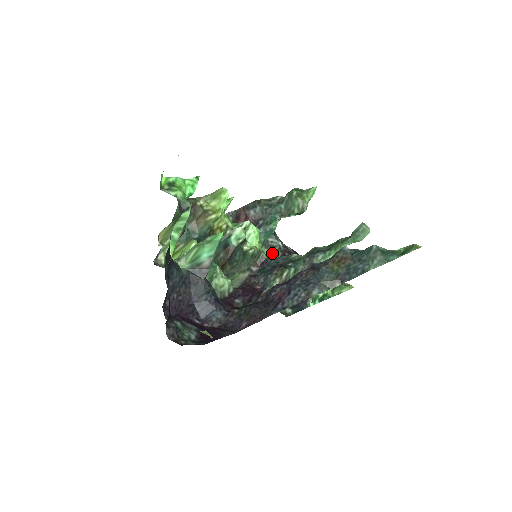
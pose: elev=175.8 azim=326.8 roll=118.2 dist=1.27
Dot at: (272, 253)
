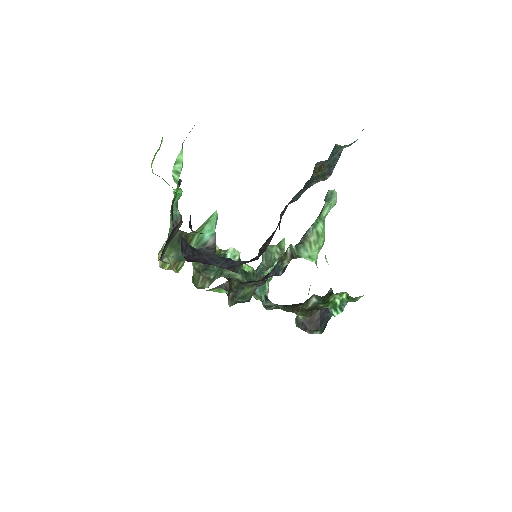
Dot at: (274, 308)
